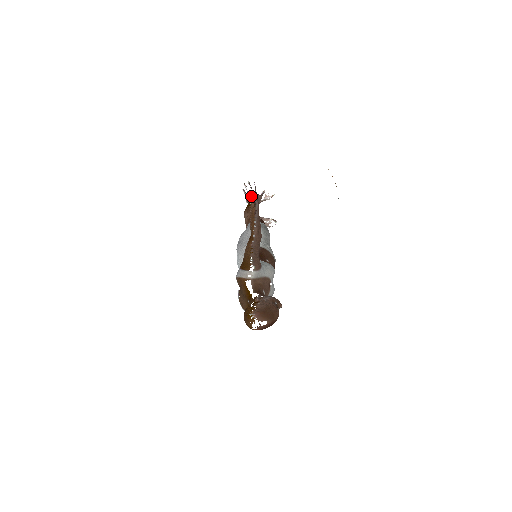
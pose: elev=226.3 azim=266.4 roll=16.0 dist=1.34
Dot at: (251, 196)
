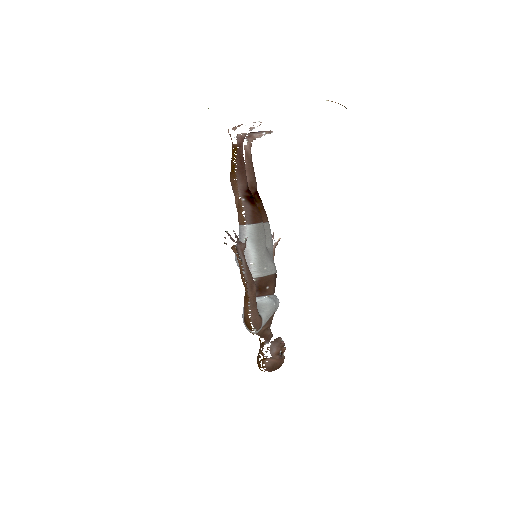
Dot at: (234, 249)
